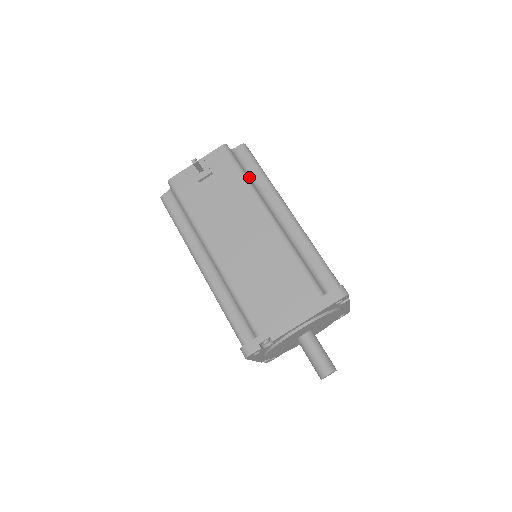
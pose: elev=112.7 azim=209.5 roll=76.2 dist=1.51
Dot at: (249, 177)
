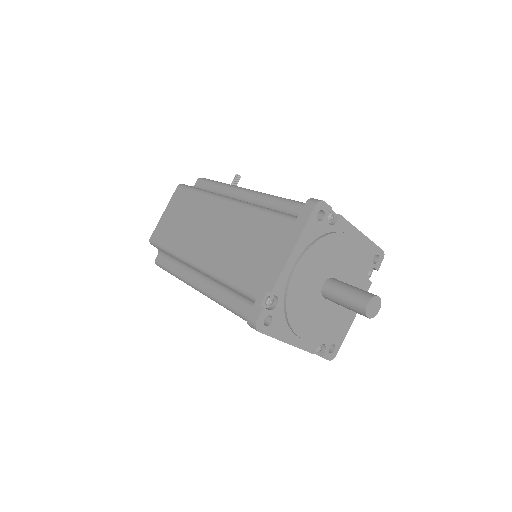
Dot at: occluded
